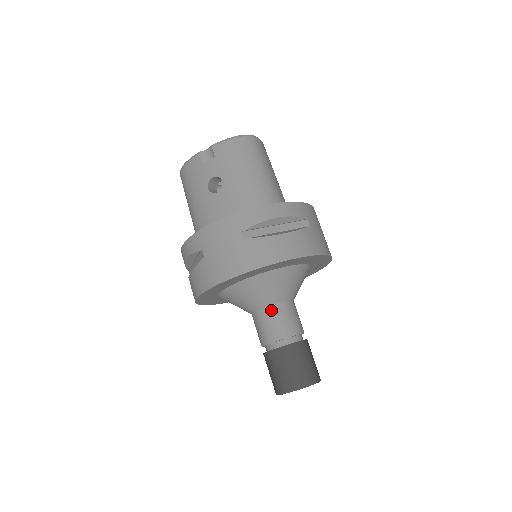
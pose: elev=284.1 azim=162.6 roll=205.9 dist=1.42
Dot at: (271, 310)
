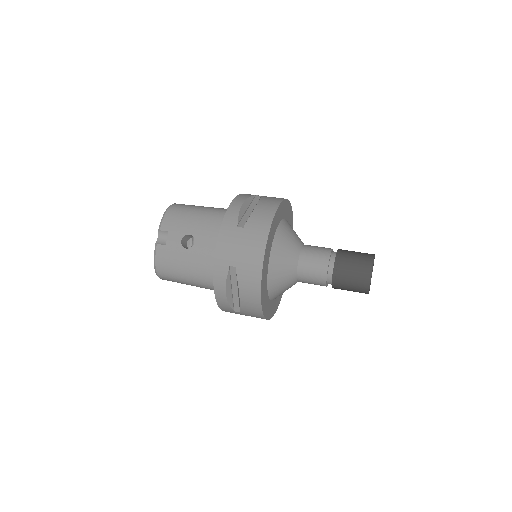
Dot at: (303, 256)
